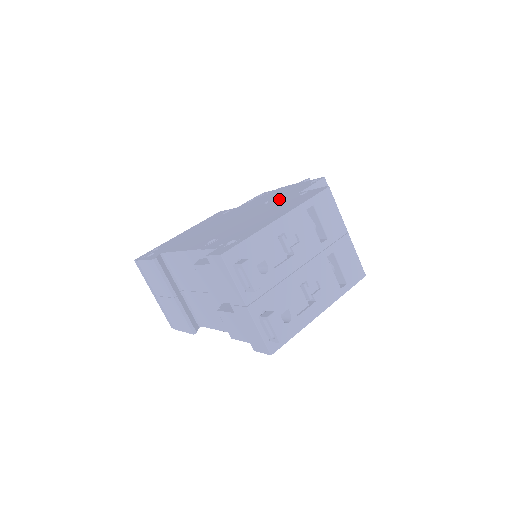
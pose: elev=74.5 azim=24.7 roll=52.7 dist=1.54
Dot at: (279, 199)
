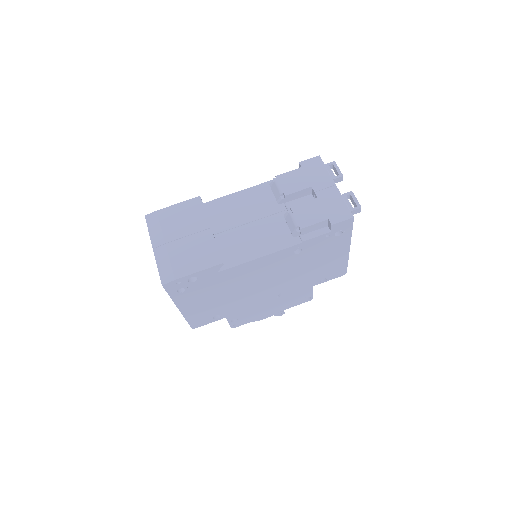
Dot at: occluded
